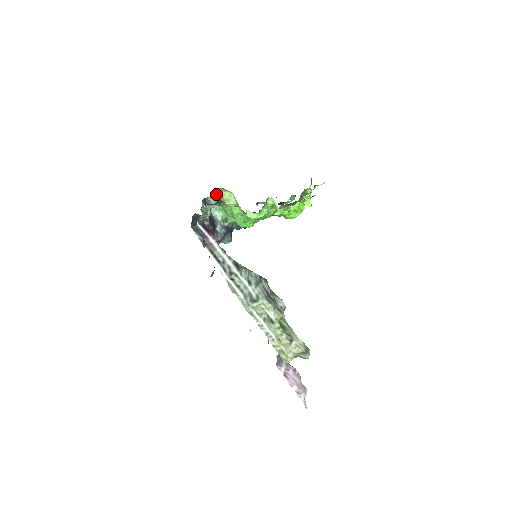
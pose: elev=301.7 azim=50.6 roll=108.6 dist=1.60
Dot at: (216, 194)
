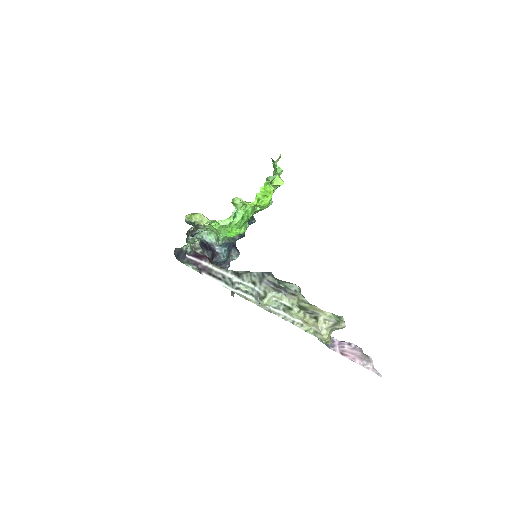
Dot at: (186, 222)
